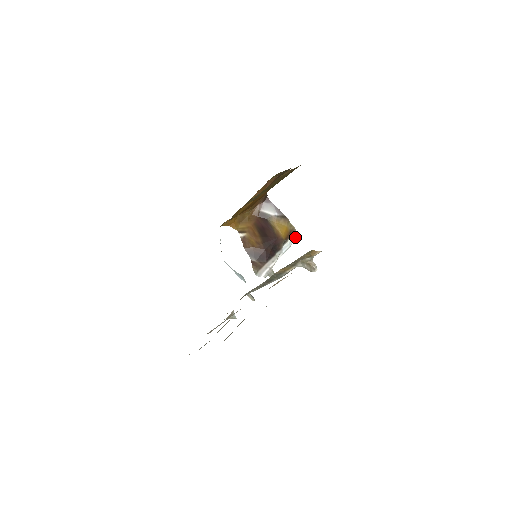
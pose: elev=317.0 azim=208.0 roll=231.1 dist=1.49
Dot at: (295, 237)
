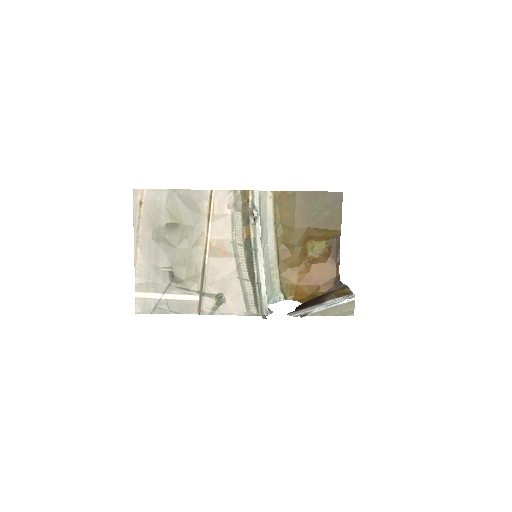
Dot at: (349, 297)
